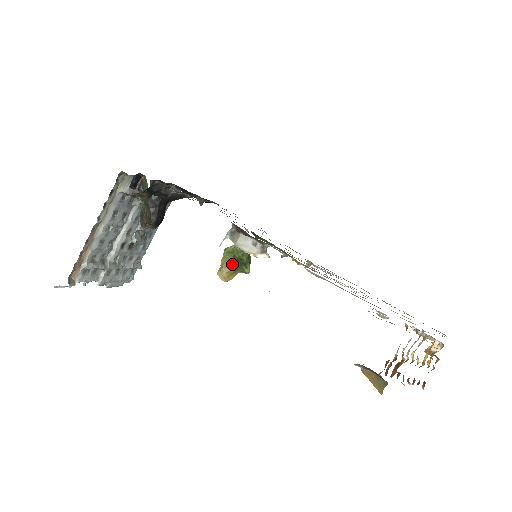
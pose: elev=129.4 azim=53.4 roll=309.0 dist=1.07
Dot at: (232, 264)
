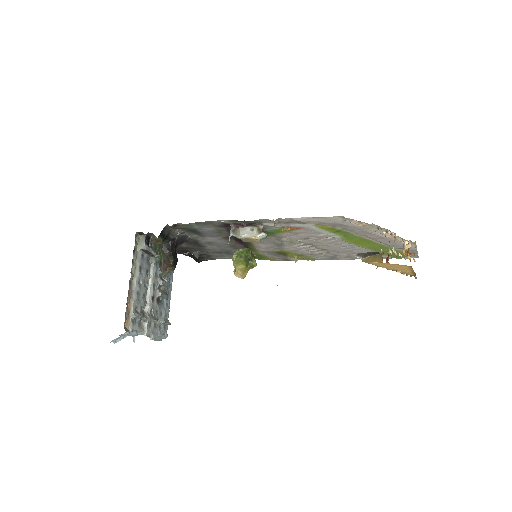
Dot at: (242, 263)
